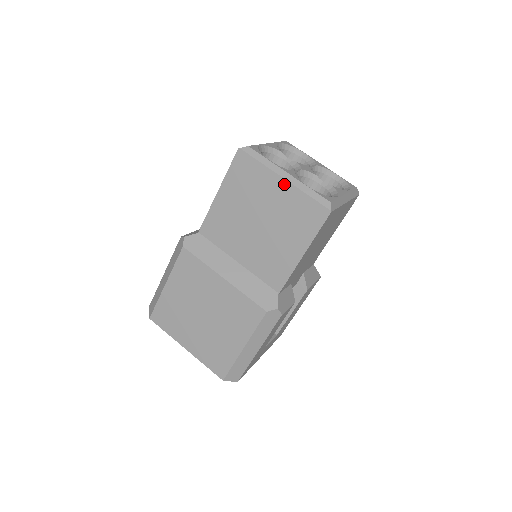
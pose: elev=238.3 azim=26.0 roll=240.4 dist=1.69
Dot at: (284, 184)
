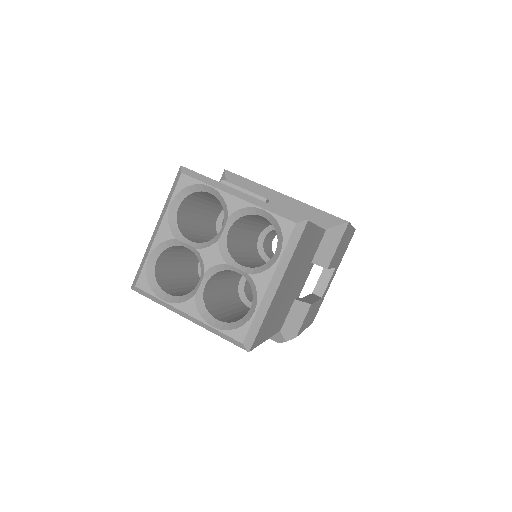
Dot at: occluded
